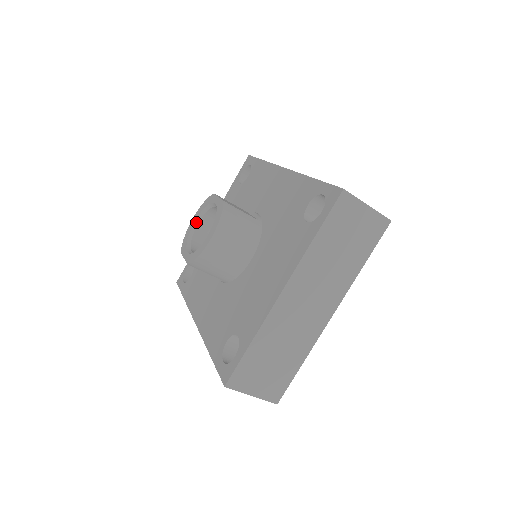
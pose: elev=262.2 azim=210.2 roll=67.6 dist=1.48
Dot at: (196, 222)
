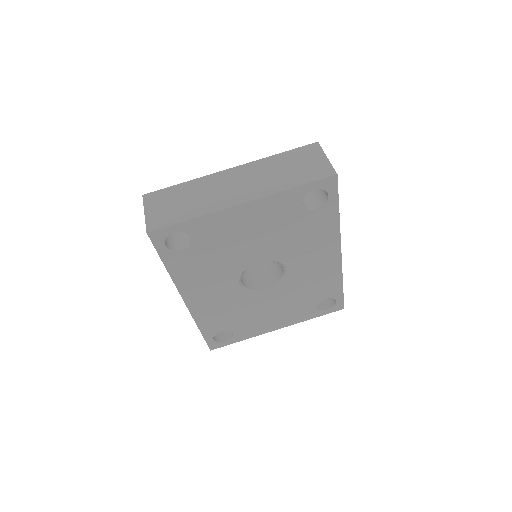
Dot at: occluded
